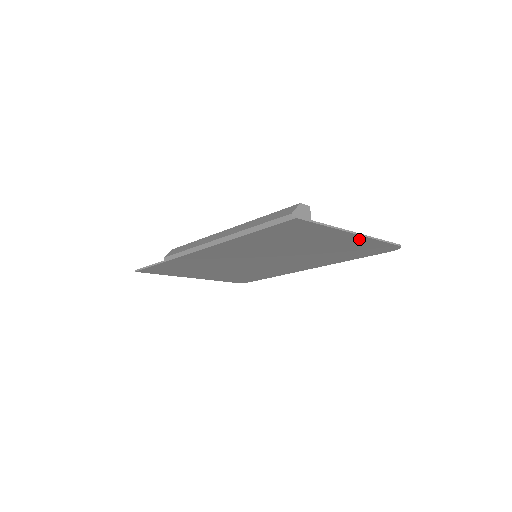
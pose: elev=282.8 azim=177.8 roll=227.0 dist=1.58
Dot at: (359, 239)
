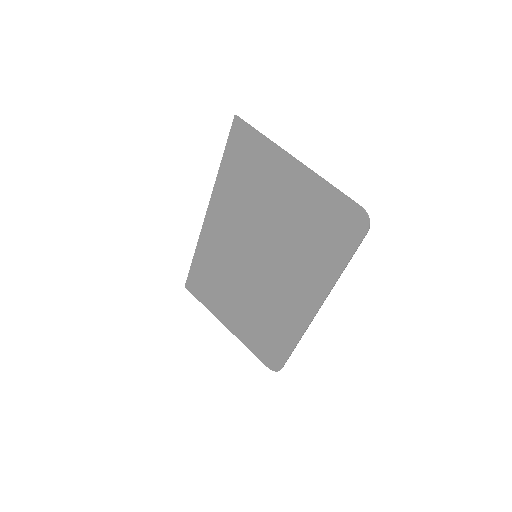
Dot at: (307, 179)
